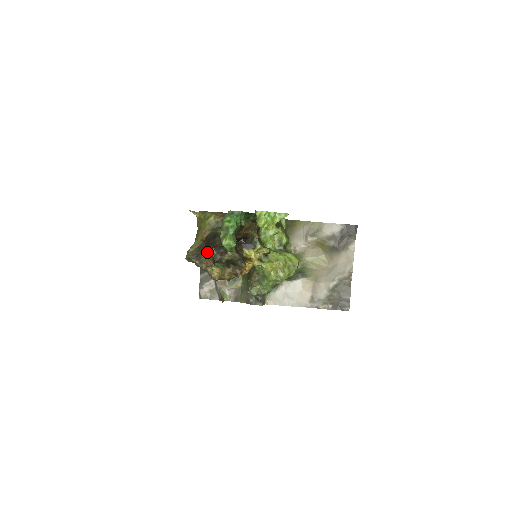
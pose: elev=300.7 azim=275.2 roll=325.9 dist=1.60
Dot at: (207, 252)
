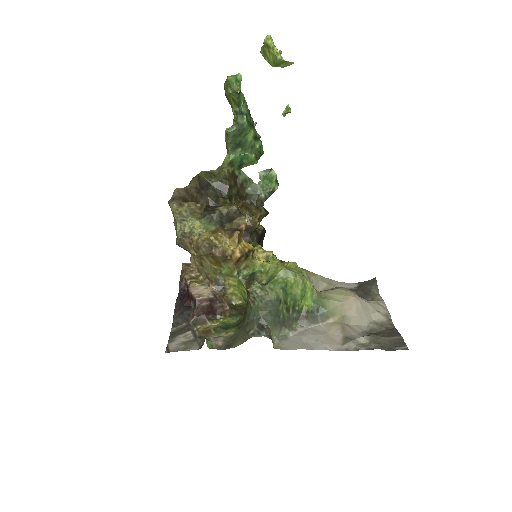
Dot at: occluded
